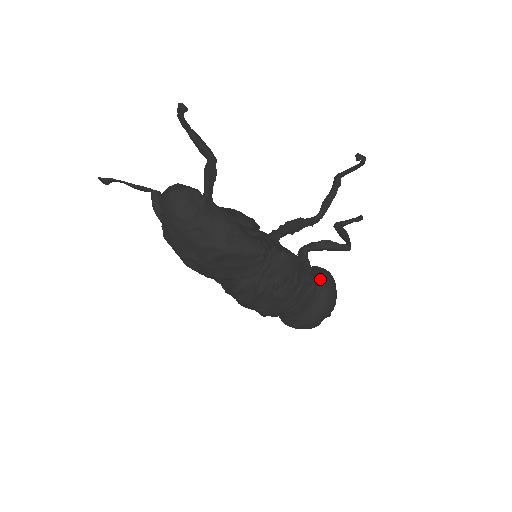
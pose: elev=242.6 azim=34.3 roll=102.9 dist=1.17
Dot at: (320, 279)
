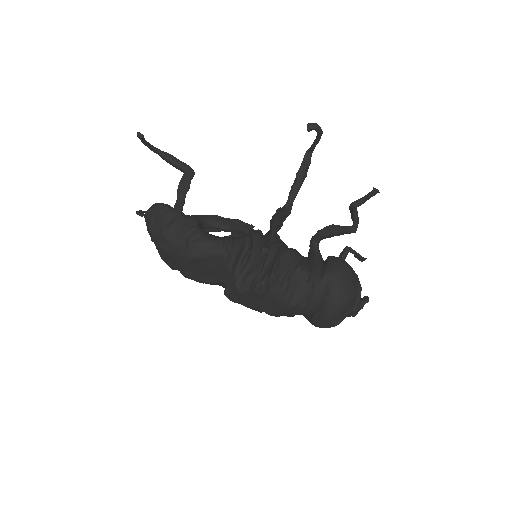
Dot at: (324, 270)
